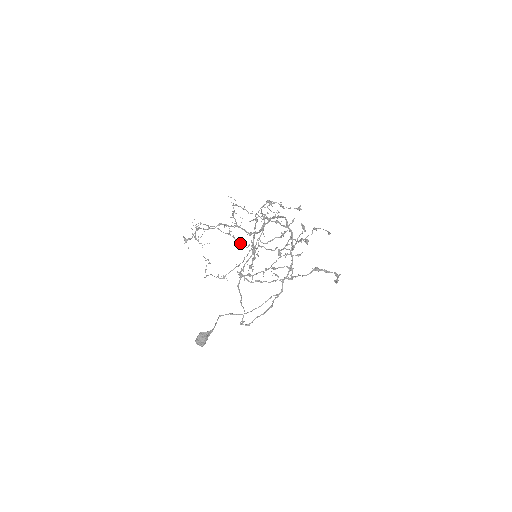
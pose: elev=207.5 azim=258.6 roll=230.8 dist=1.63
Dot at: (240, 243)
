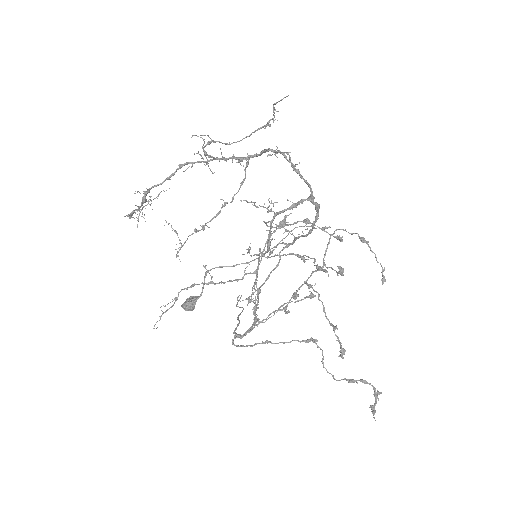
Dot at: (231, 281)
